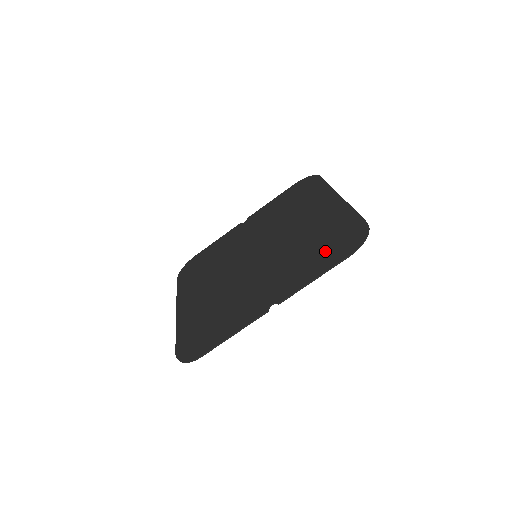
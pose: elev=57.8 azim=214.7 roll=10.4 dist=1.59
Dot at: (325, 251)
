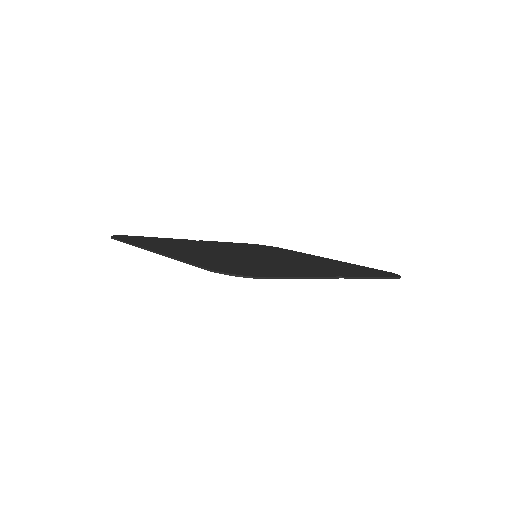
Dot at: (362, 271)
